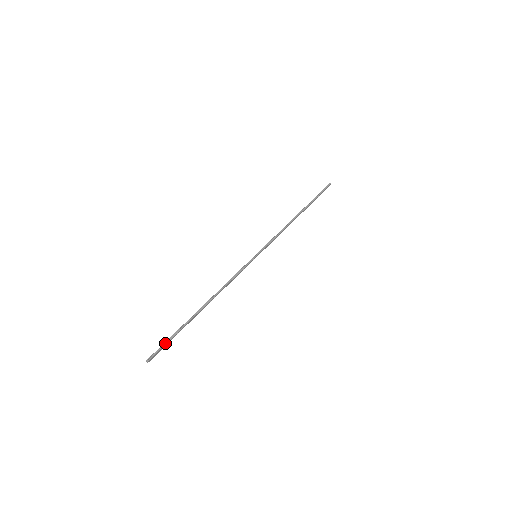
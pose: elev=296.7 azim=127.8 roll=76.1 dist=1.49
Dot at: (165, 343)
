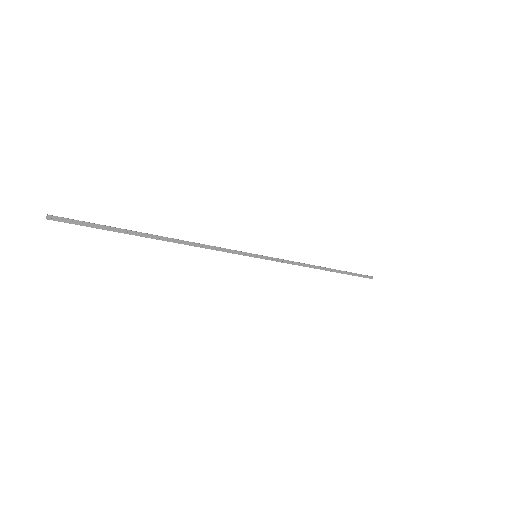
Dot at: occluded
